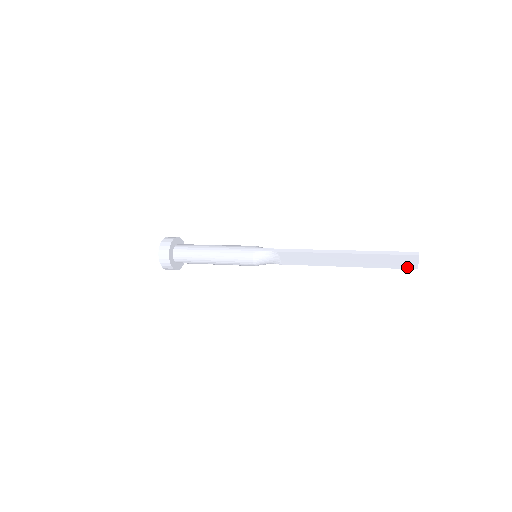
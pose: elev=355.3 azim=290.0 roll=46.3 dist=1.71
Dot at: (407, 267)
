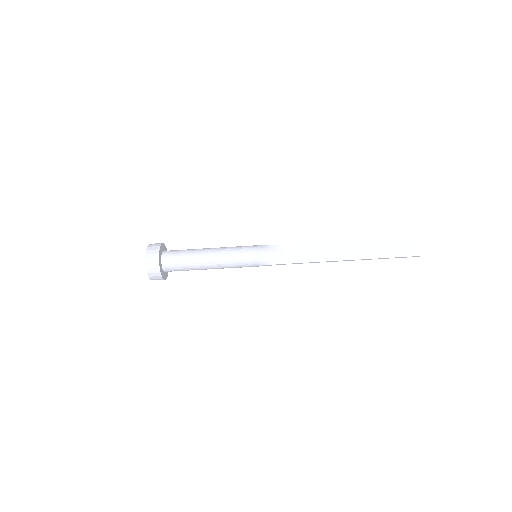
Dot at: (410, 254)
